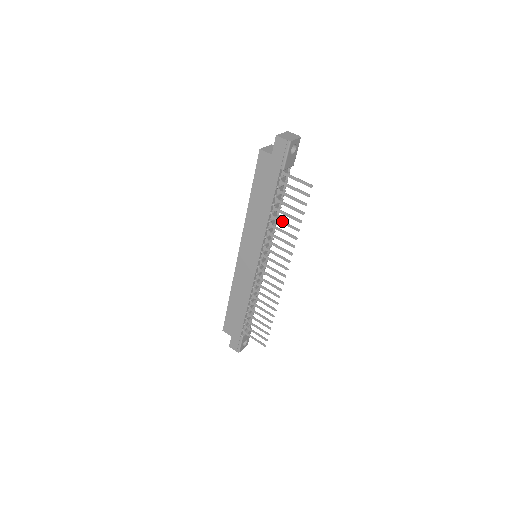
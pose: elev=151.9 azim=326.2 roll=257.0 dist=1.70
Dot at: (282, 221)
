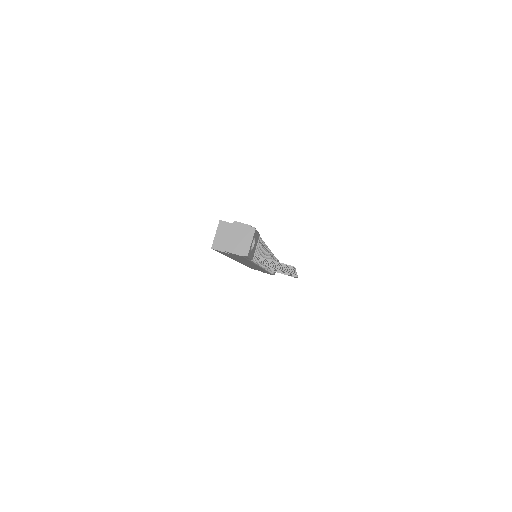
Dot at: occluded
